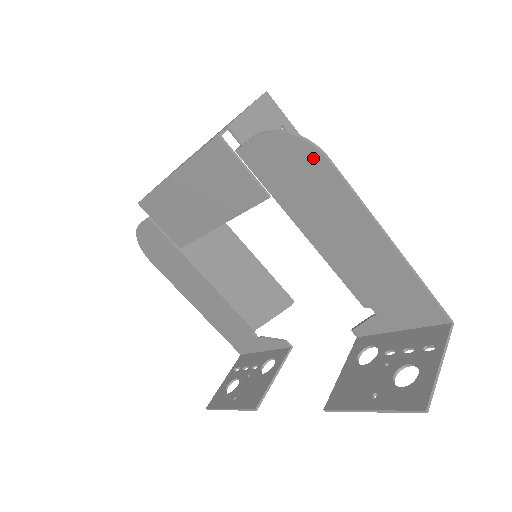
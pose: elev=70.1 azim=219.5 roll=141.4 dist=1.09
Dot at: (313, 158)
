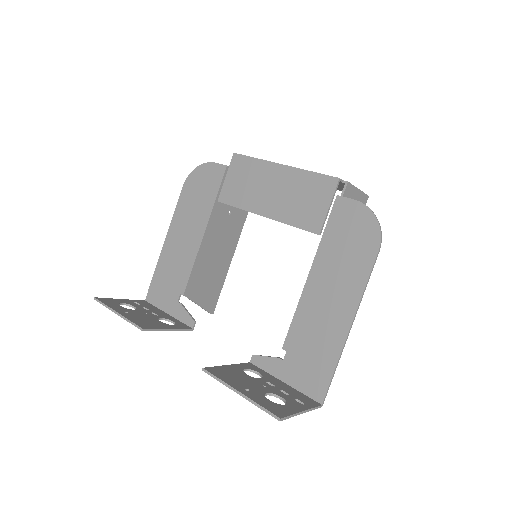
Dot at: (372, 243)
